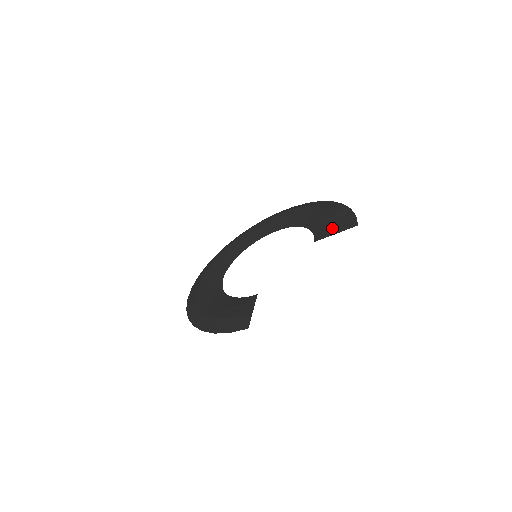
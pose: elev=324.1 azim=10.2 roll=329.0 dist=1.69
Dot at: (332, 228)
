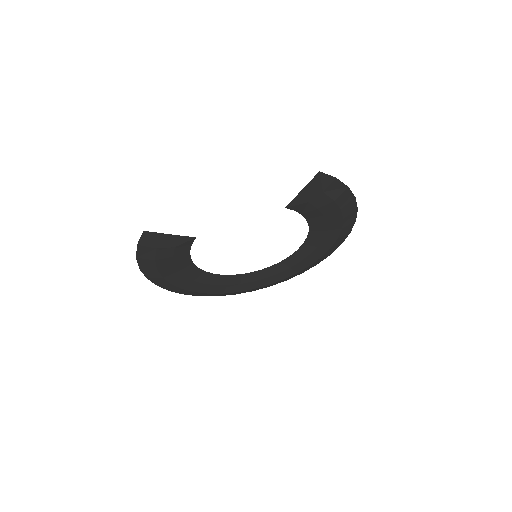
Dot at: (308, 193)
